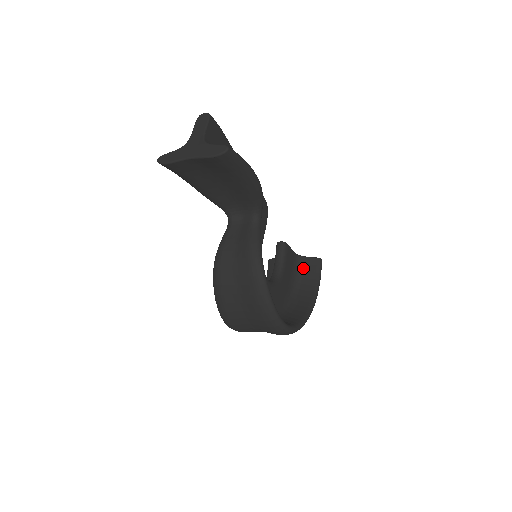
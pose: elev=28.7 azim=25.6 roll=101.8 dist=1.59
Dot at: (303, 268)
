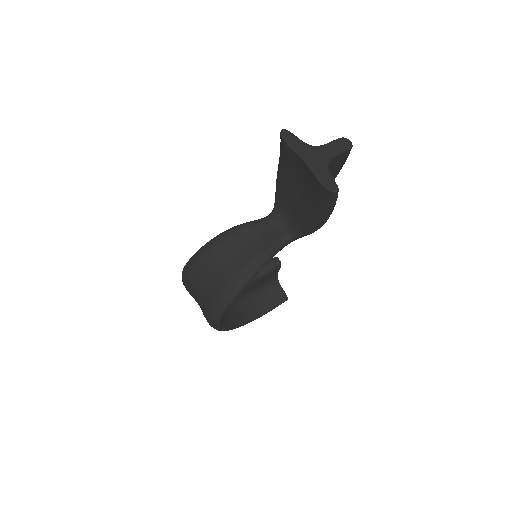
Dot at: (270, 290)
